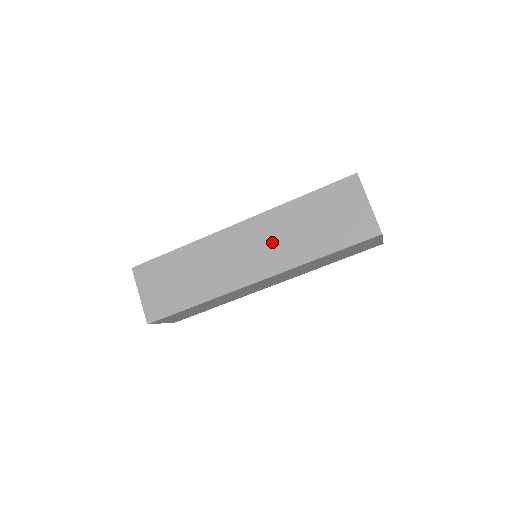
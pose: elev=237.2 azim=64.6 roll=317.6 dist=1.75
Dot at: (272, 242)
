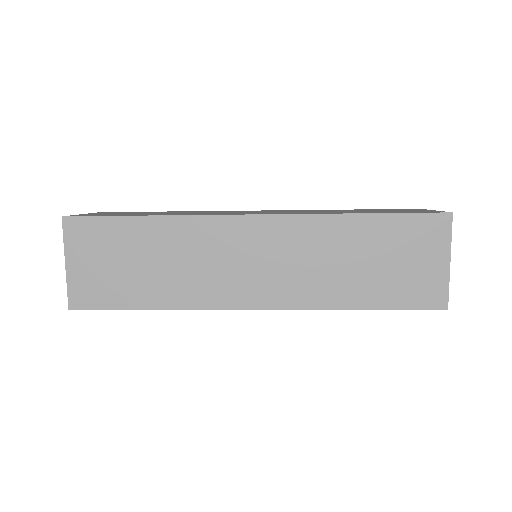
Dot at: (296, 262)
